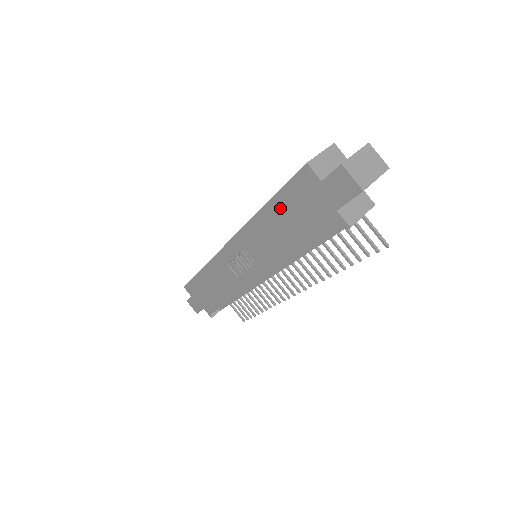
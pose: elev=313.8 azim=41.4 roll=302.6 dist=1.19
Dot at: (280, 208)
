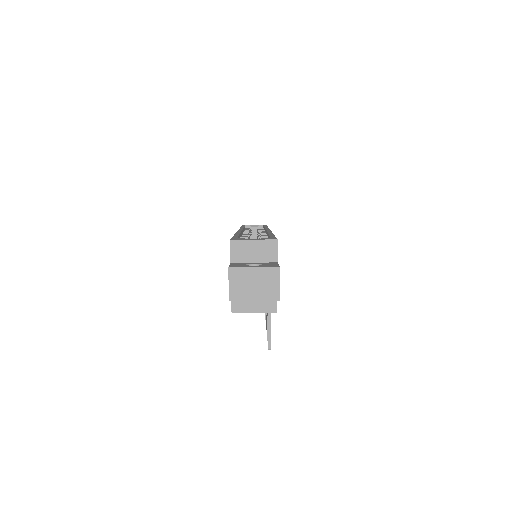
Dot at: occluded
